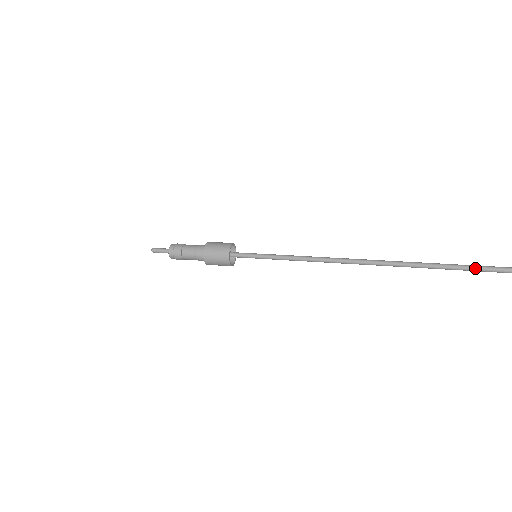
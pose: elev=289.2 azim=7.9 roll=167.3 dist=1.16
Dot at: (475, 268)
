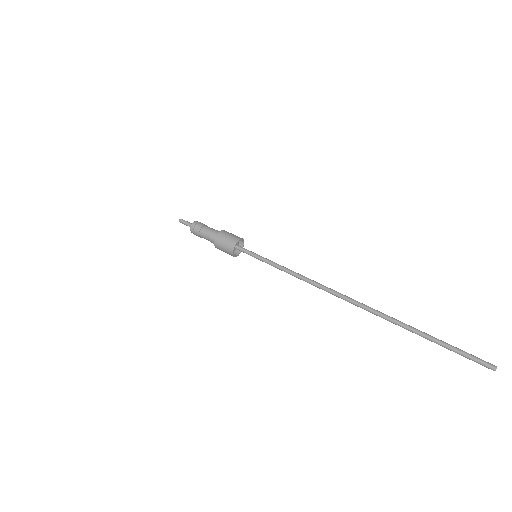
Dot at: (427, 335)
